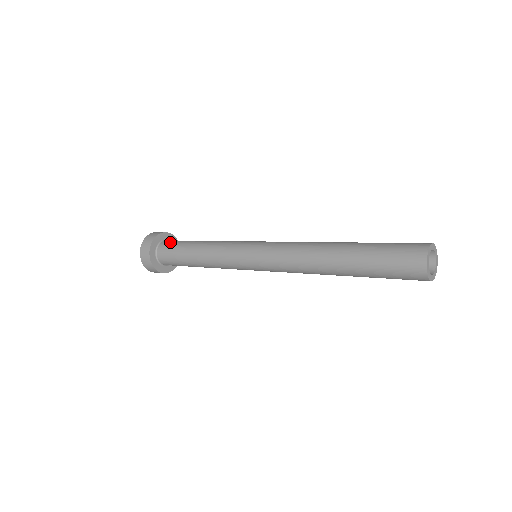
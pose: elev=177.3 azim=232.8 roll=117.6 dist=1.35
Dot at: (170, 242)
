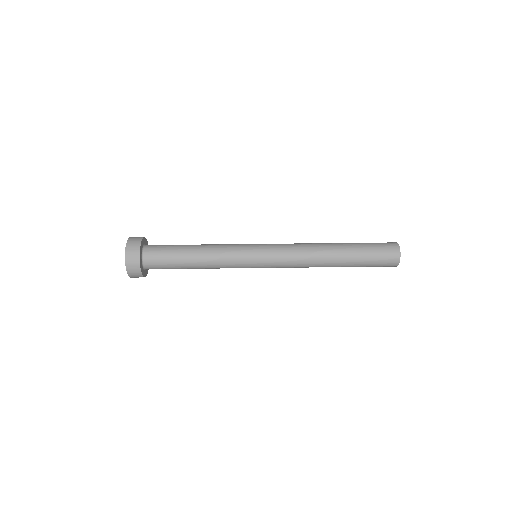
Dot at: (156, 252)
